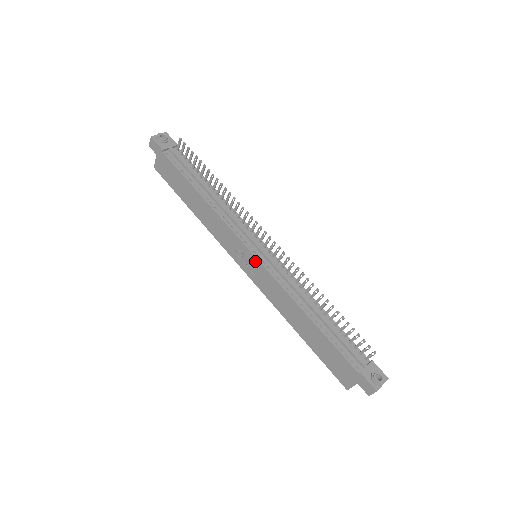
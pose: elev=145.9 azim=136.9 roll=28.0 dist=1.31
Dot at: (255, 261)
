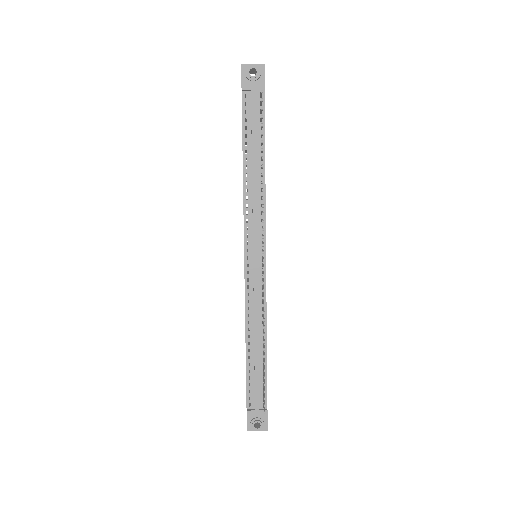
Dot at: (244, 264)
